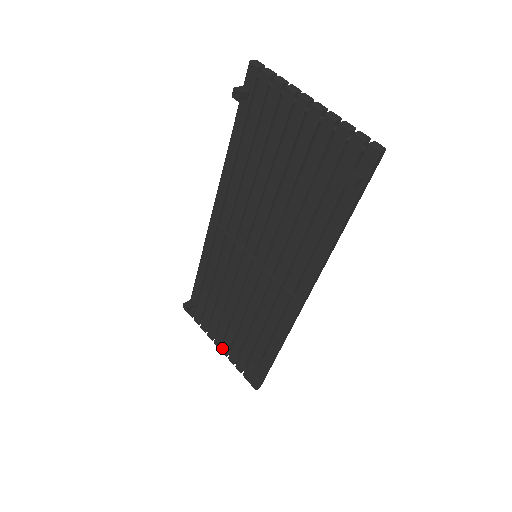
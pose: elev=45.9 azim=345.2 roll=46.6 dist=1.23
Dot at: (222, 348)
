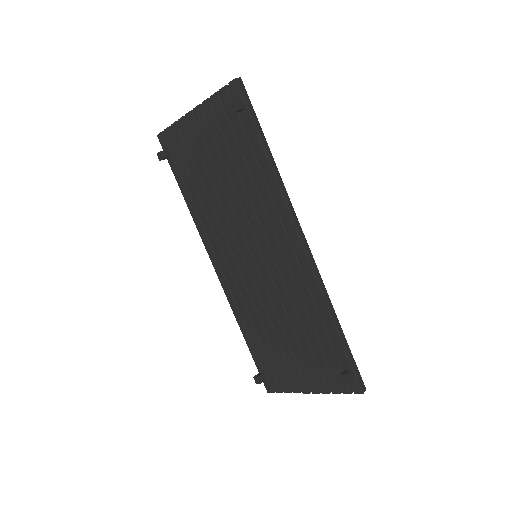
Dot at: (310, 388)
